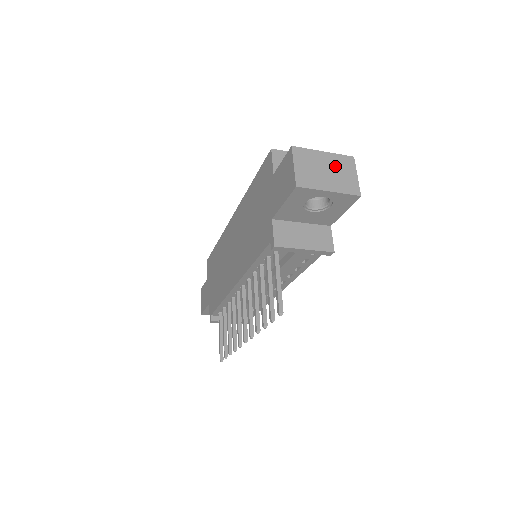
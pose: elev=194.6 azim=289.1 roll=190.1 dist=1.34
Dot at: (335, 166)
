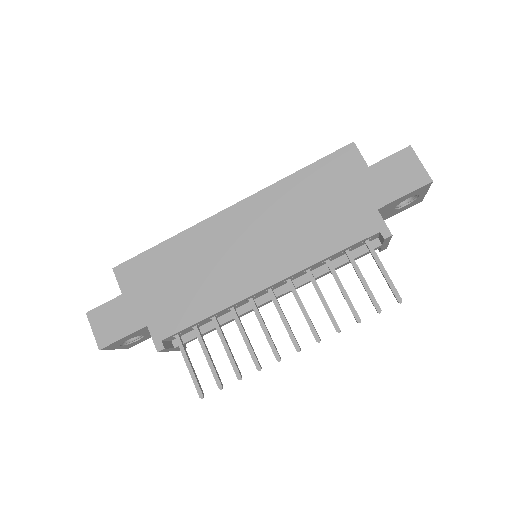
Dot at: occluded
